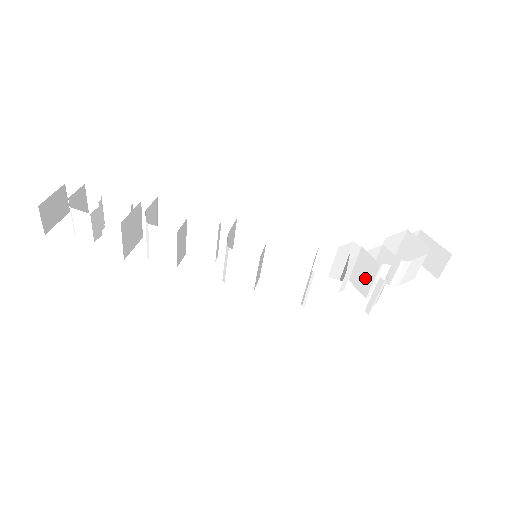
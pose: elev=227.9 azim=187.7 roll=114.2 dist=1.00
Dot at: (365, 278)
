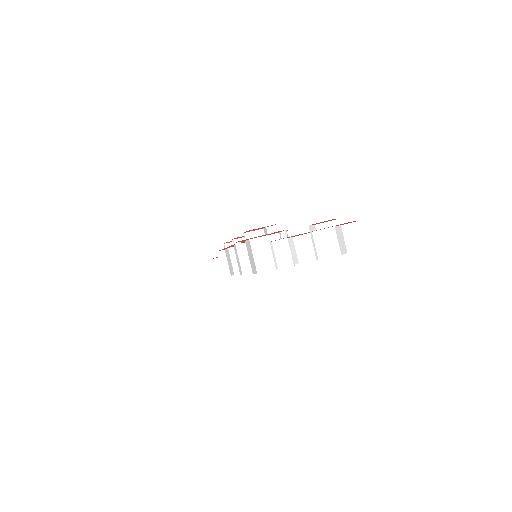
Dot at: occluded
